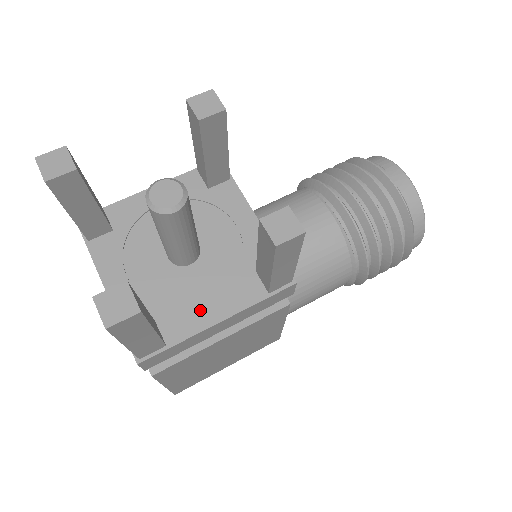
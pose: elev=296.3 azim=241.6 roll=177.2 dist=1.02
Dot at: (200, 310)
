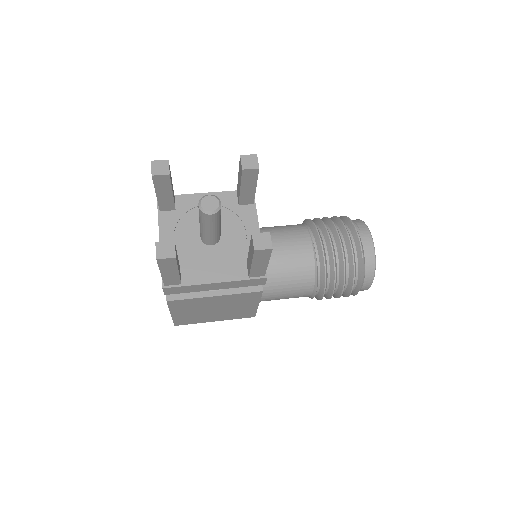
Dot at: (207, 272)
